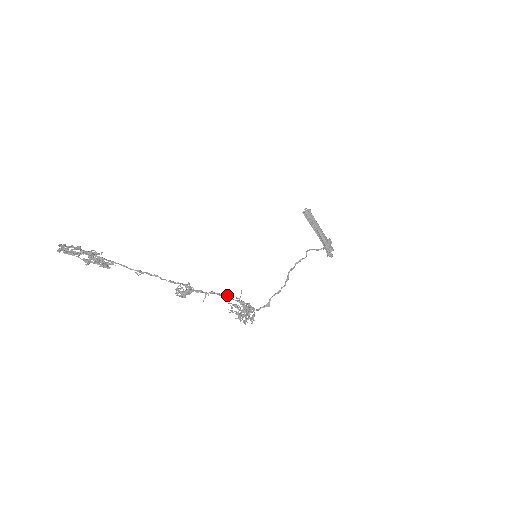
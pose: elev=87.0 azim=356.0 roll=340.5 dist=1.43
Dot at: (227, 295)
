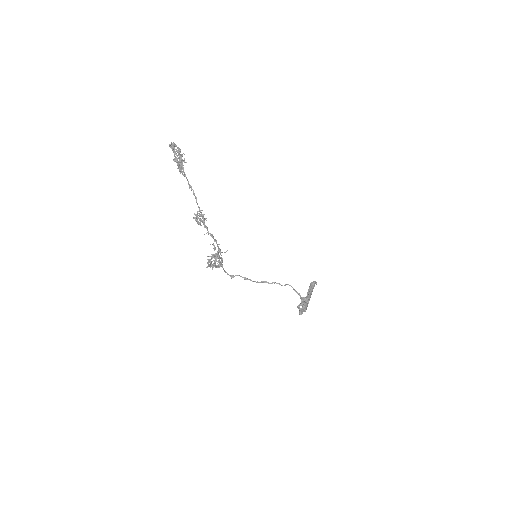
Dot at: occluded
